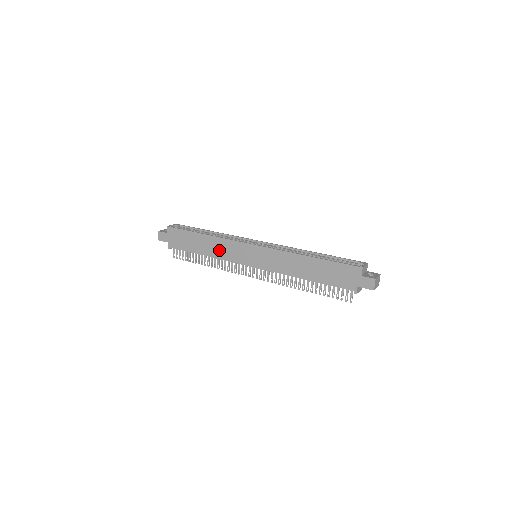
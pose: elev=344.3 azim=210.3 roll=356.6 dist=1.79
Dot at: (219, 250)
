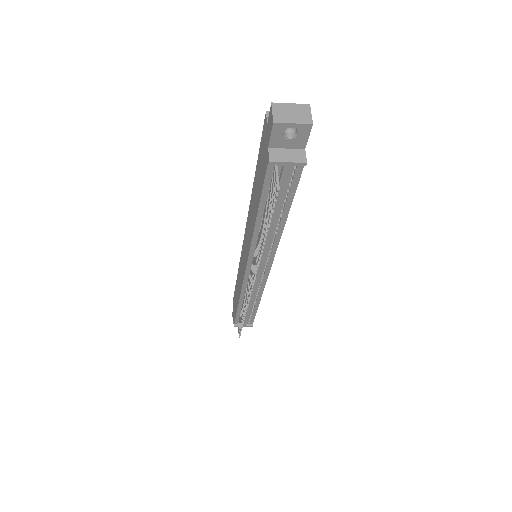
Dot at: (240, 281)
